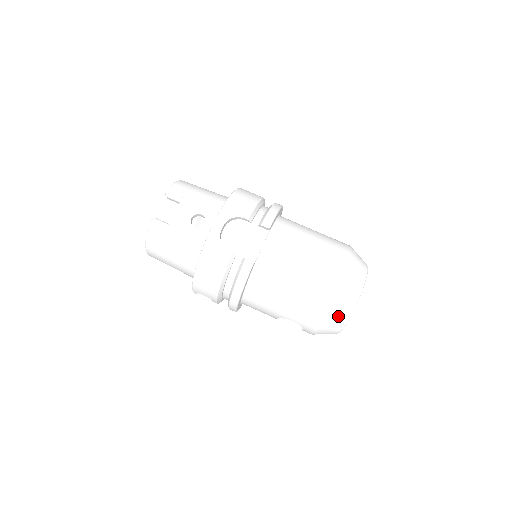
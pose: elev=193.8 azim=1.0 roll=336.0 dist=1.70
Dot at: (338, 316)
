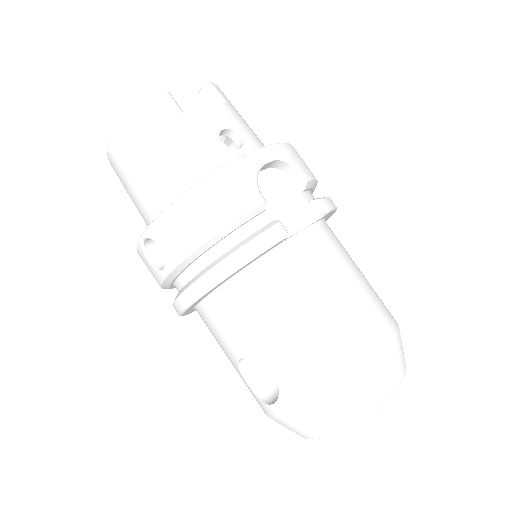
Dot at: (353, 403)
